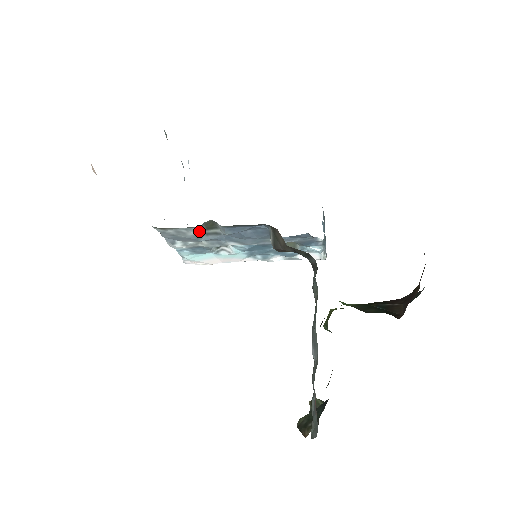
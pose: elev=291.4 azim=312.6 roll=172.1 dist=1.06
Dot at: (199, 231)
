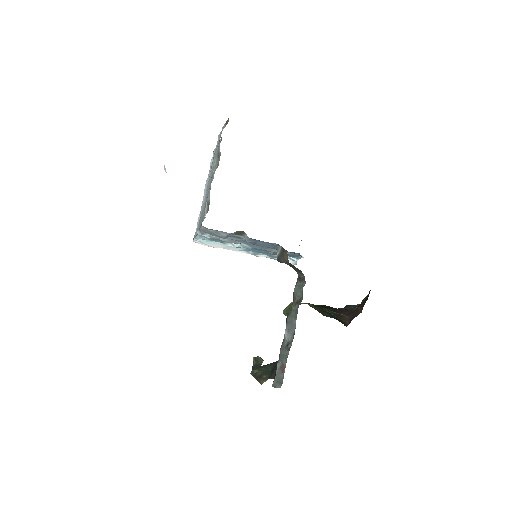
Dot at: (230, 234)
